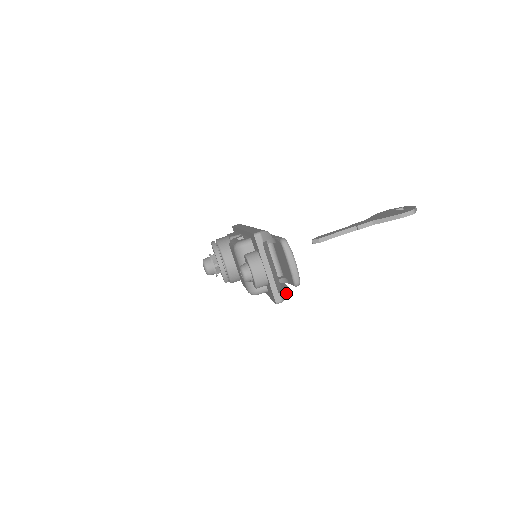
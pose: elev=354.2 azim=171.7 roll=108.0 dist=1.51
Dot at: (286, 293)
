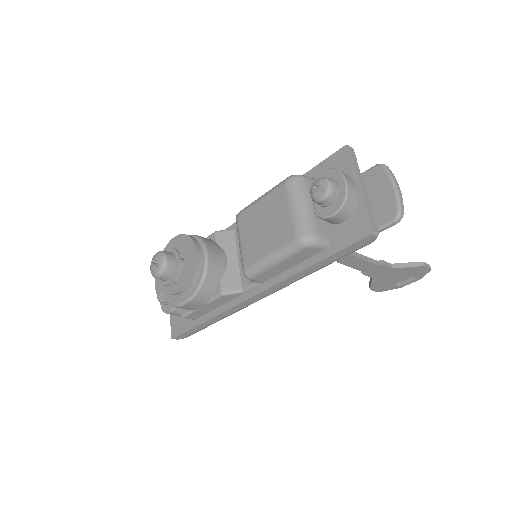
Dot at: occluded
